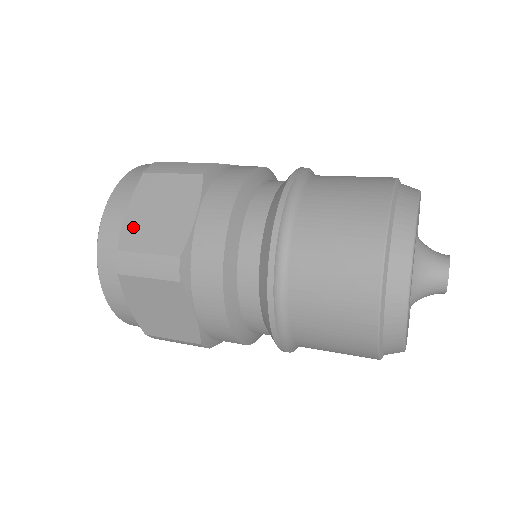
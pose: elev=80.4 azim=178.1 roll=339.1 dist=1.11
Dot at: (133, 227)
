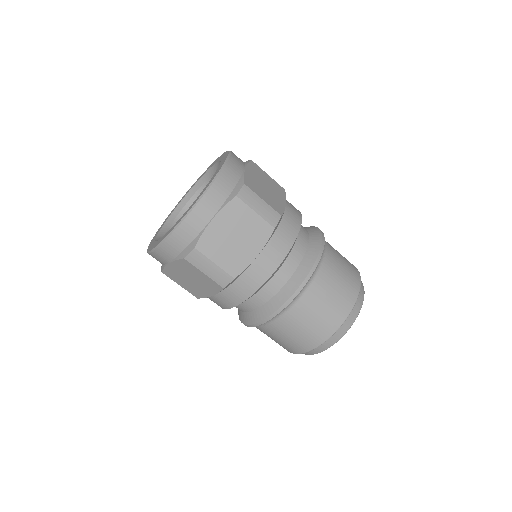
Dot at: (212, 237)
